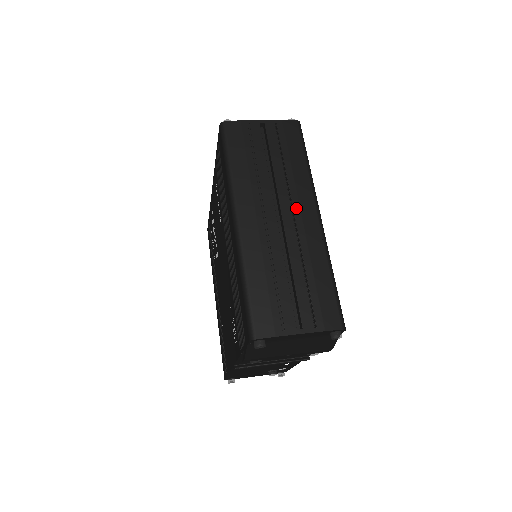
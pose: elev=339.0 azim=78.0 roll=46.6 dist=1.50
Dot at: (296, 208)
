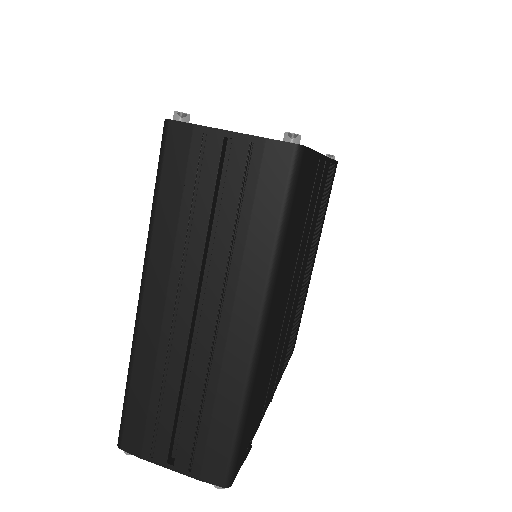
Dot at: (226, 311)
